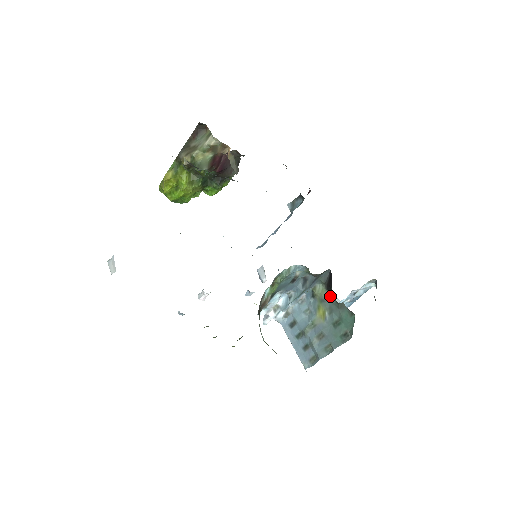
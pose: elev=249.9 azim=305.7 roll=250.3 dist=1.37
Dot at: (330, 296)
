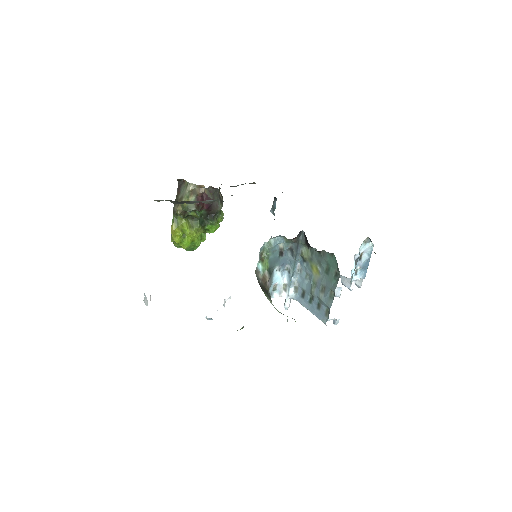
Dot at: (313, 252)
